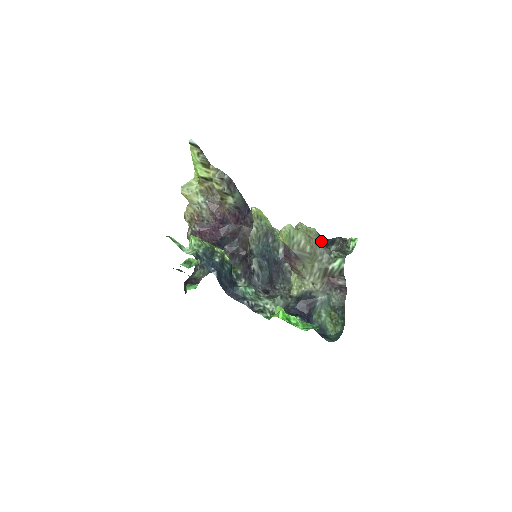
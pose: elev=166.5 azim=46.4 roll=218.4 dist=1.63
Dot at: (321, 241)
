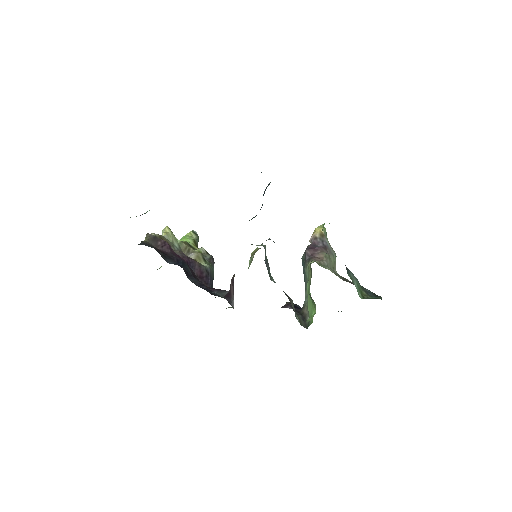
Dot at: occluded
